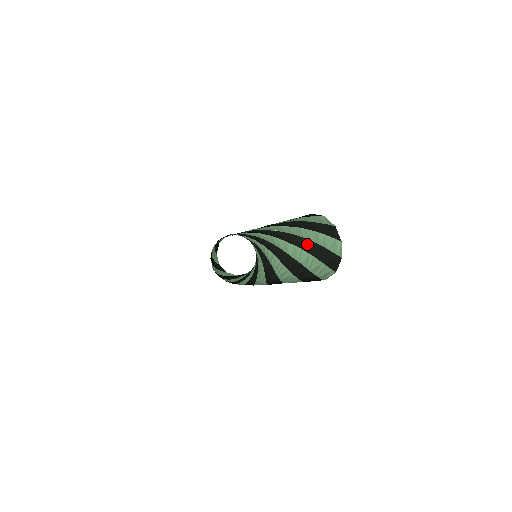
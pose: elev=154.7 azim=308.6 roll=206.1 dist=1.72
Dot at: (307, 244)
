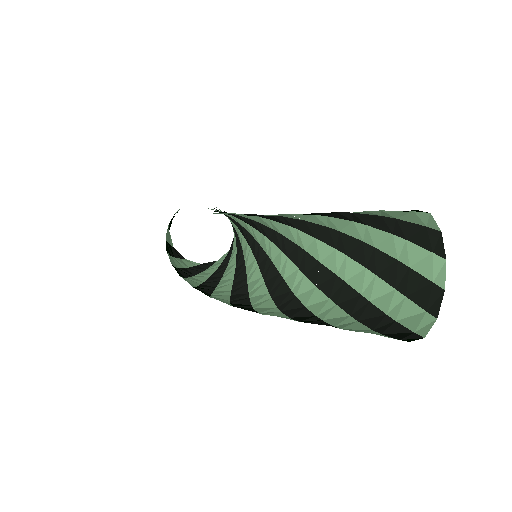
Dot at: (363, 250)
